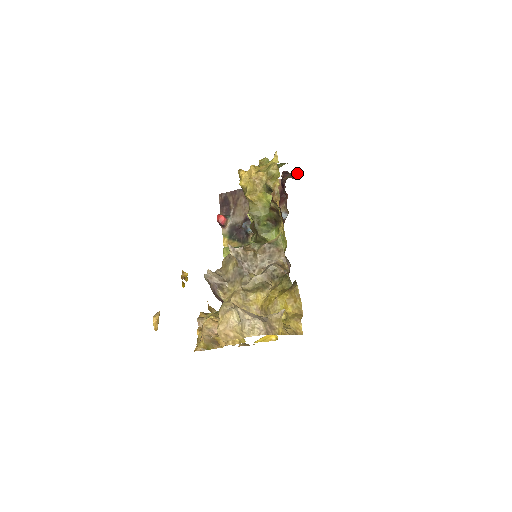
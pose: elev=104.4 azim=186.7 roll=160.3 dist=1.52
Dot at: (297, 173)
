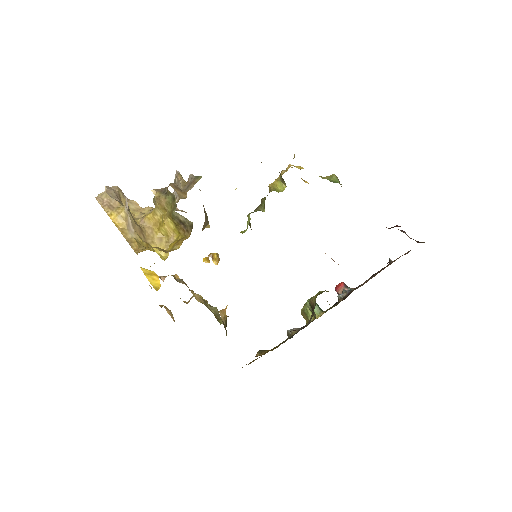
Dot at: occluded
